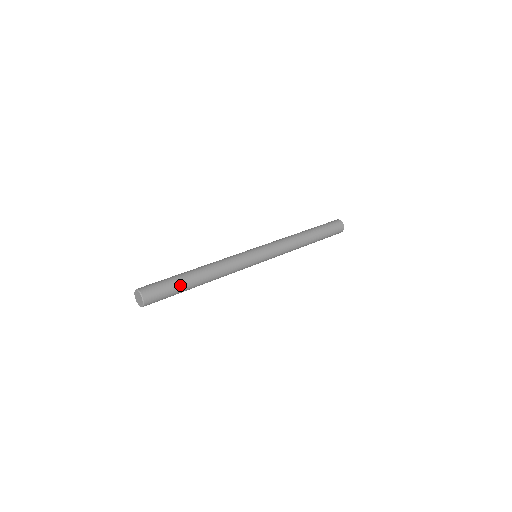
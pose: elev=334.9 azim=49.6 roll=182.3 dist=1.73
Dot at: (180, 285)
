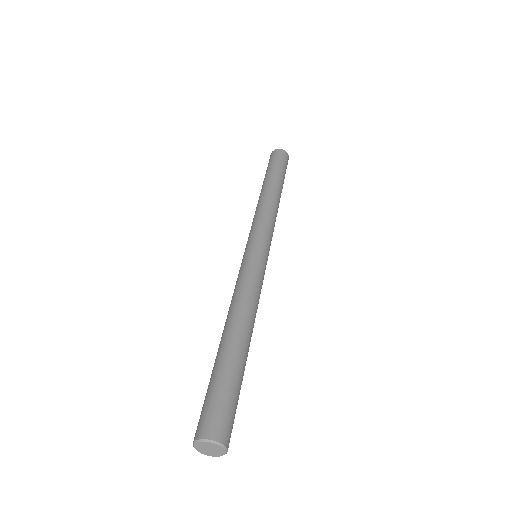
Dot at: occluded
